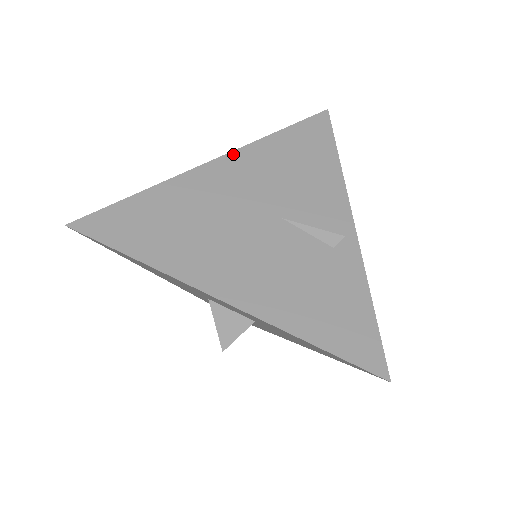
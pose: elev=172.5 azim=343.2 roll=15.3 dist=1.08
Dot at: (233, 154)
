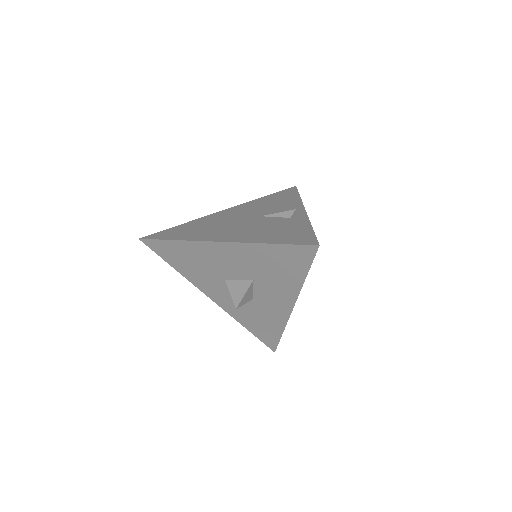
Dot at: (236, 206)
